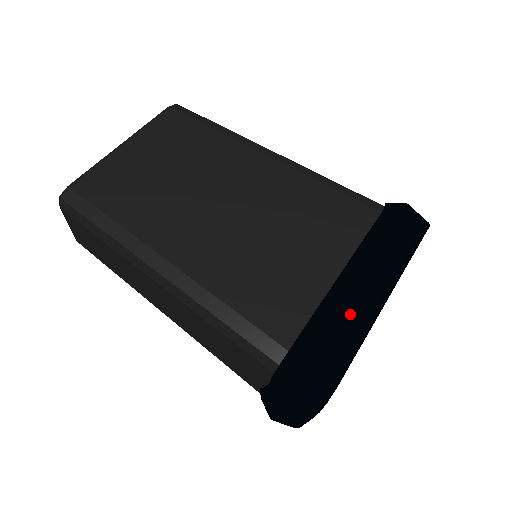
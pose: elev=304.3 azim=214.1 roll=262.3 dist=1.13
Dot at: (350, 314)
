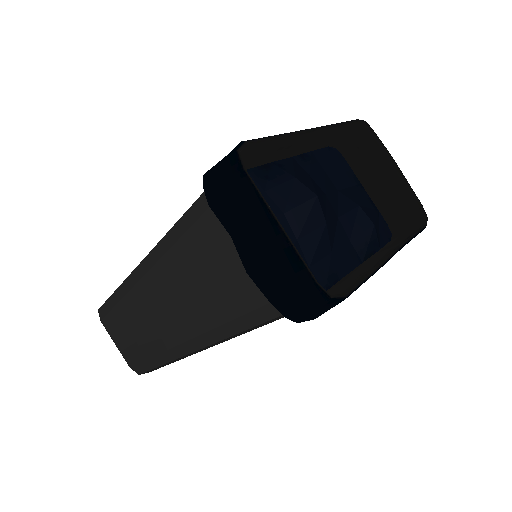
Dot at: occluded
